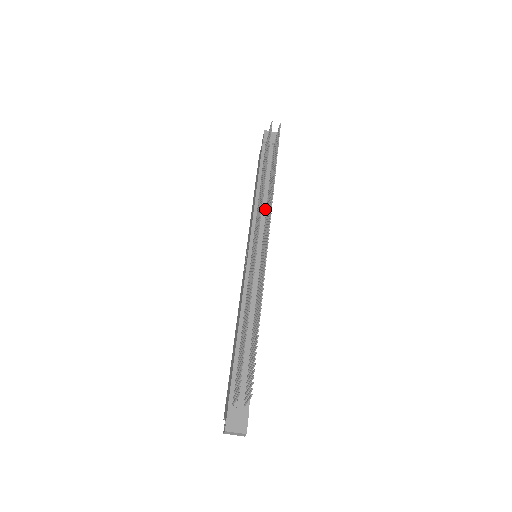
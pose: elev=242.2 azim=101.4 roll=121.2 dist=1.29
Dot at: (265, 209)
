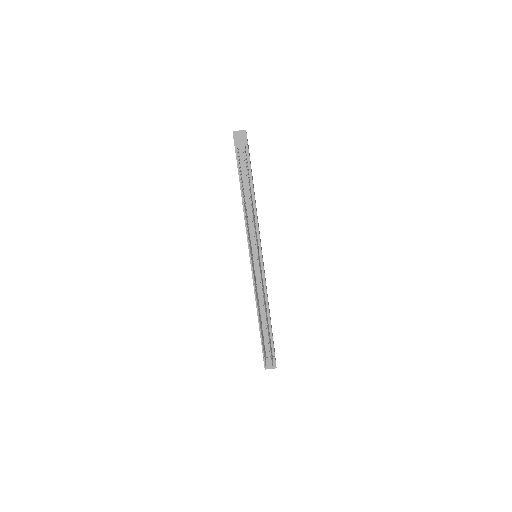
Dot at: occluded
